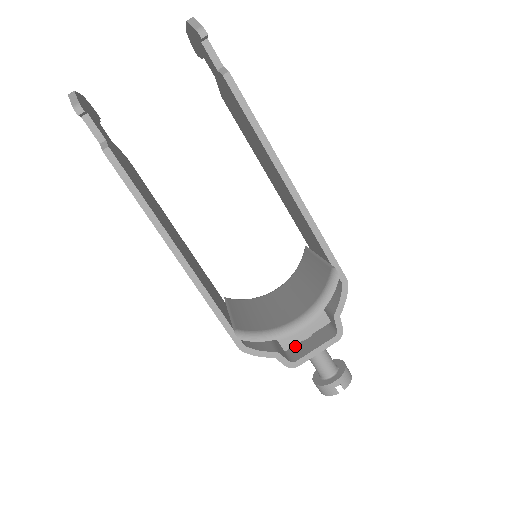
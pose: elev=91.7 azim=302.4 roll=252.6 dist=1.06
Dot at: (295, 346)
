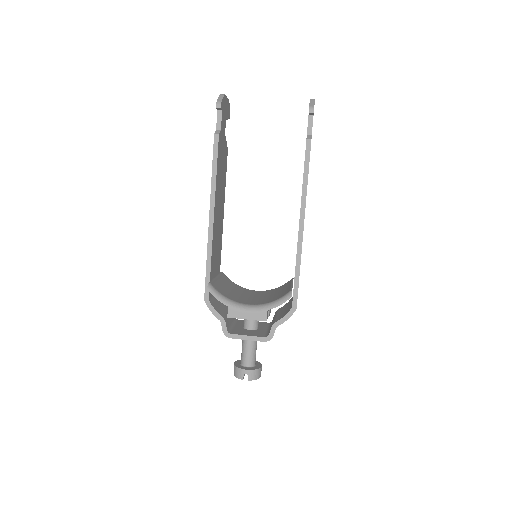
Dot at: (239, 328)
